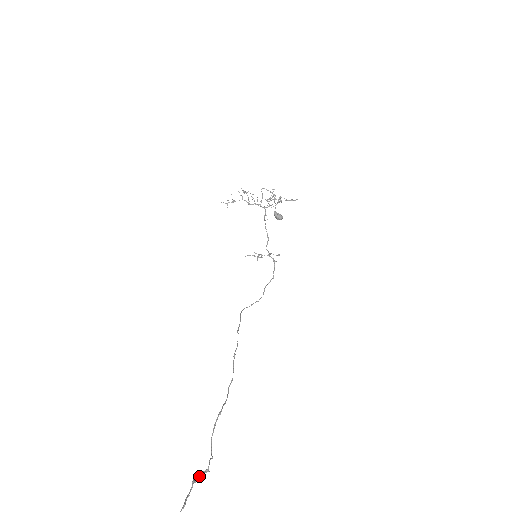
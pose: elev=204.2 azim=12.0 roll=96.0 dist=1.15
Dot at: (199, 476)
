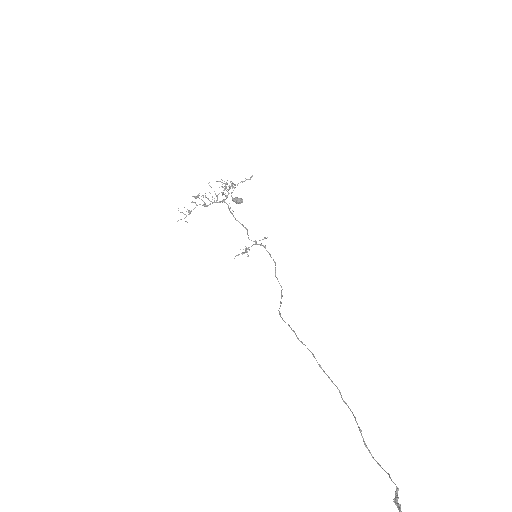
Dot at: (397, 500)
